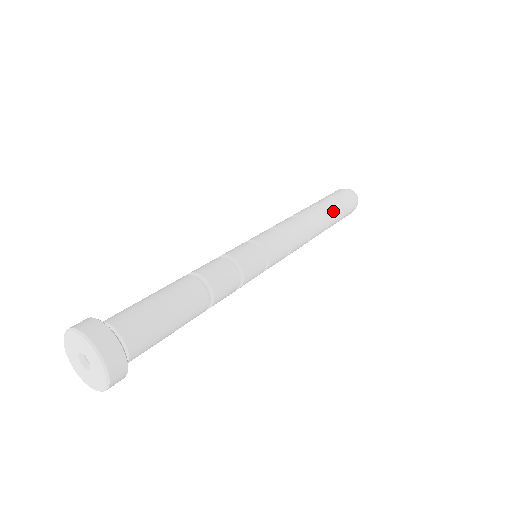
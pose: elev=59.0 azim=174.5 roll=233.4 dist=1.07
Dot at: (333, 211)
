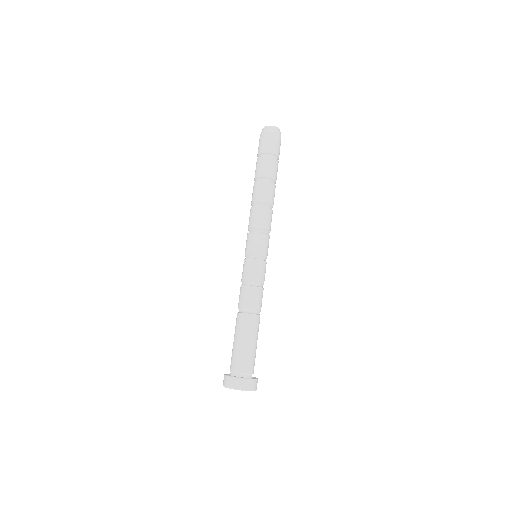
Dot at: occluded
